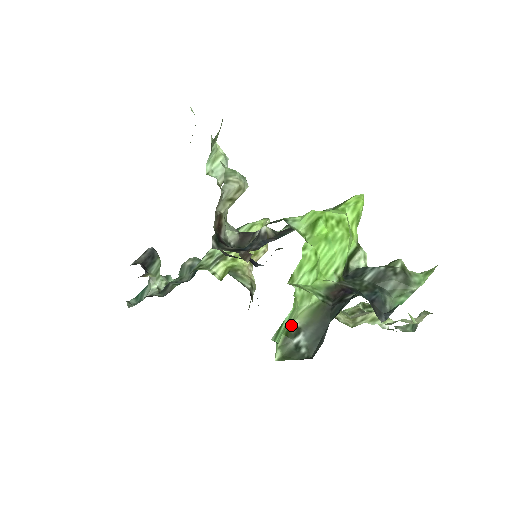
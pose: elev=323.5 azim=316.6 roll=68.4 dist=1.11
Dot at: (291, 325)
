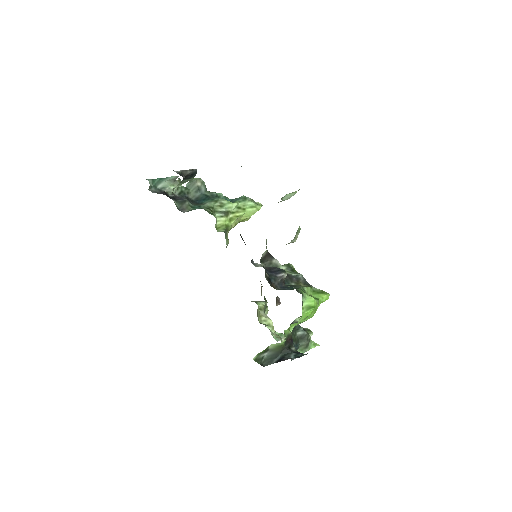
Dot at: (268, 347)
